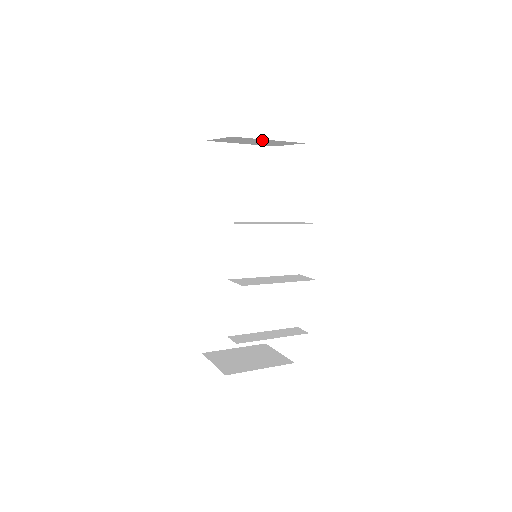
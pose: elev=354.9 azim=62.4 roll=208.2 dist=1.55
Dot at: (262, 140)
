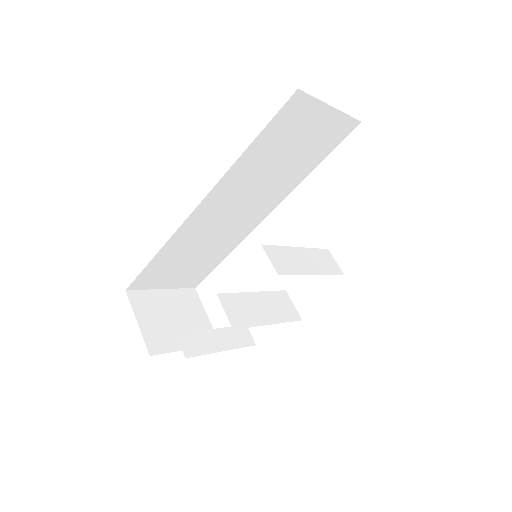
Dot at: occluded
